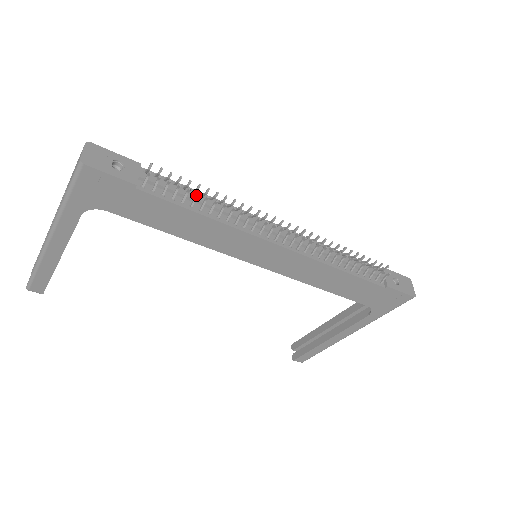
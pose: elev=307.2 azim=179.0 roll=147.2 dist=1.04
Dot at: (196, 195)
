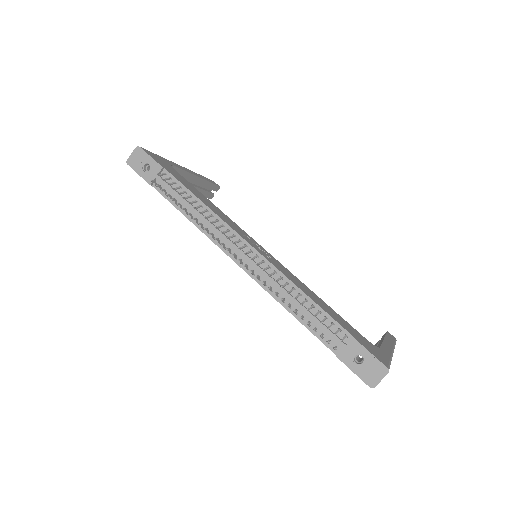
Dot at: (178, 204)
